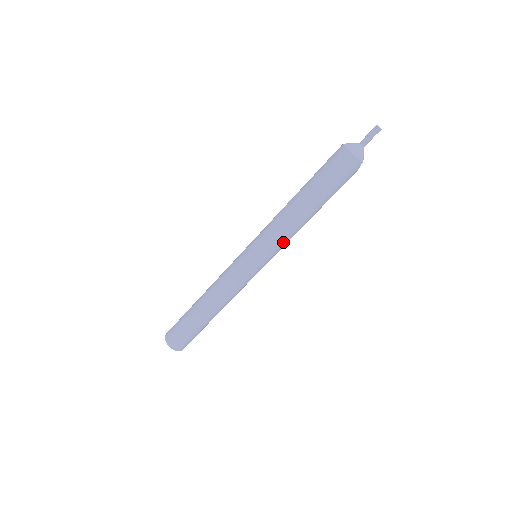
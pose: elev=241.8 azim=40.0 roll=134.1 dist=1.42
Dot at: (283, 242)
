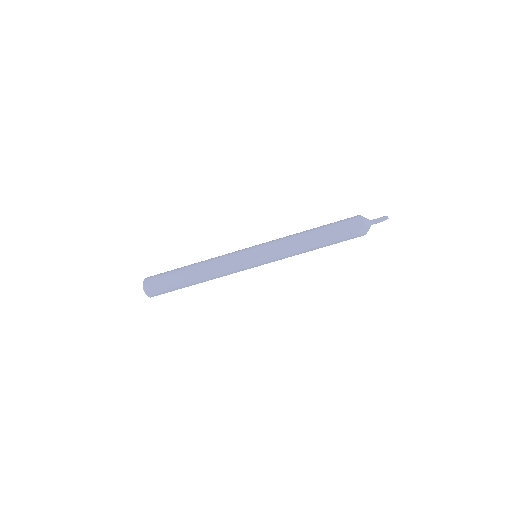
Dot at: (282, 250)
